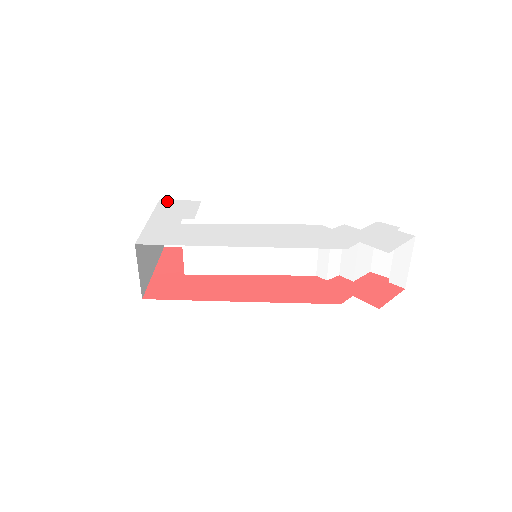
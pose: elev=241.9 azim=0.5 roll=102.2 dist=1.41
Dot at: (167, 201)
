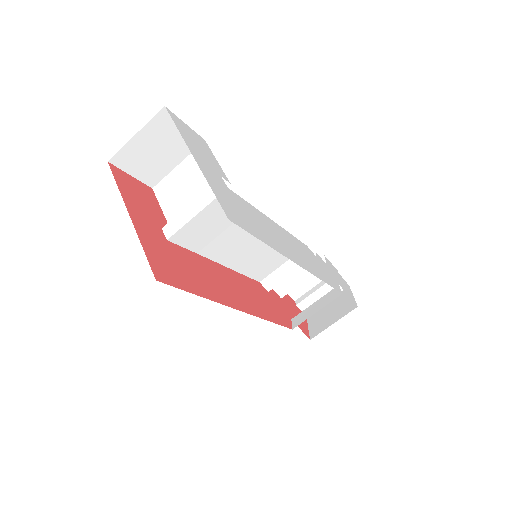
Dot at: (176, 116)
